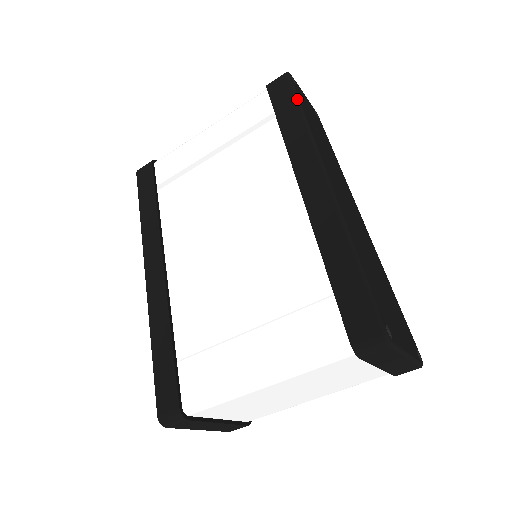
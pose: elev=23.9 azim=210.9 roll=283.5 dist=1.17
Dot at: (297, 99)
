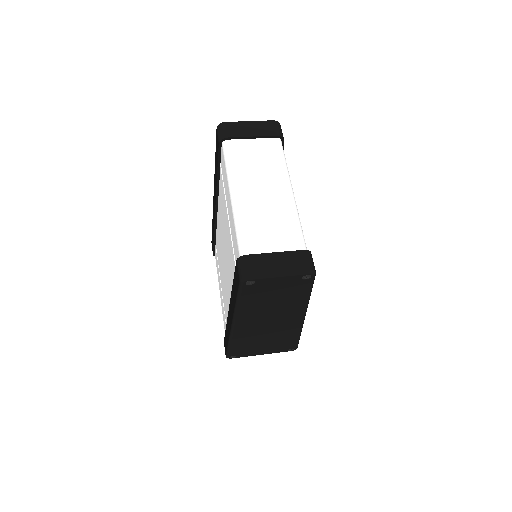
Dot at: (237, 297)
